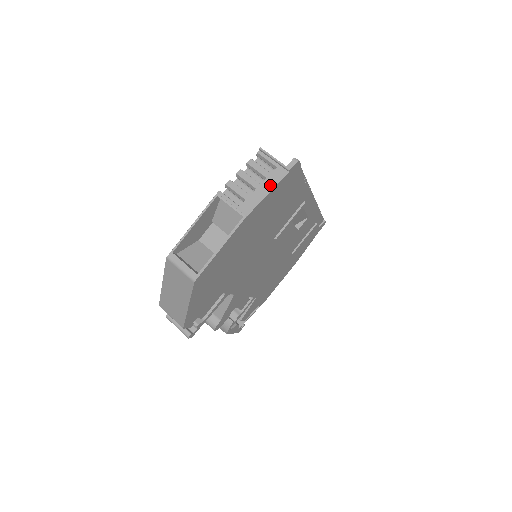
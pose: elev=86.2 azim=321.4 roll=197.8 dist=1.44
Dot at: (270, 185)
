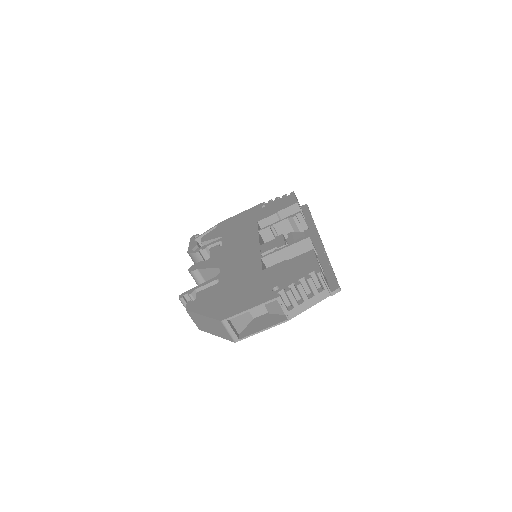
Dot at: (314, 302)
